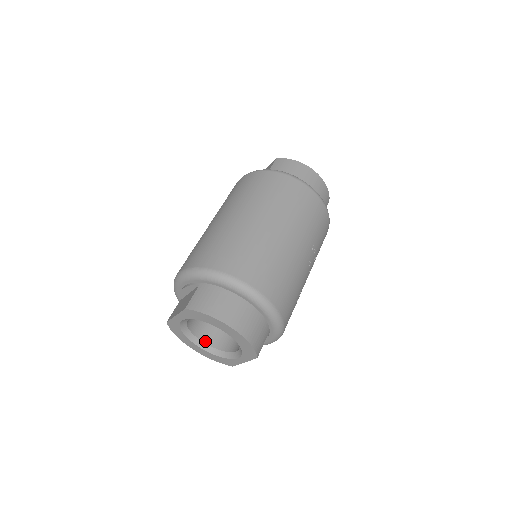
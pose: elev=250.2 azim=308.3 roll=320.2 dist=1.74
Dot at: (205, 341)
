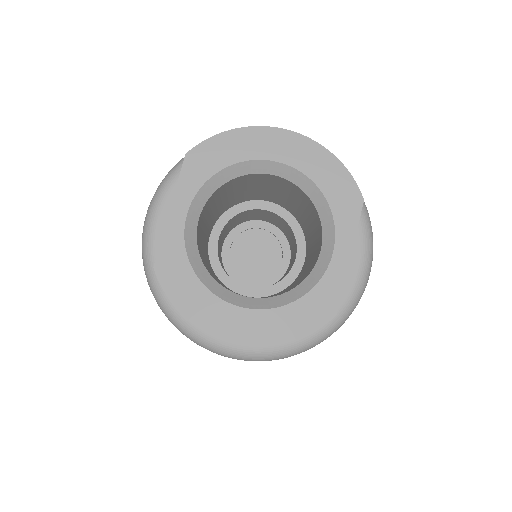
Dot at: (250, 297)
